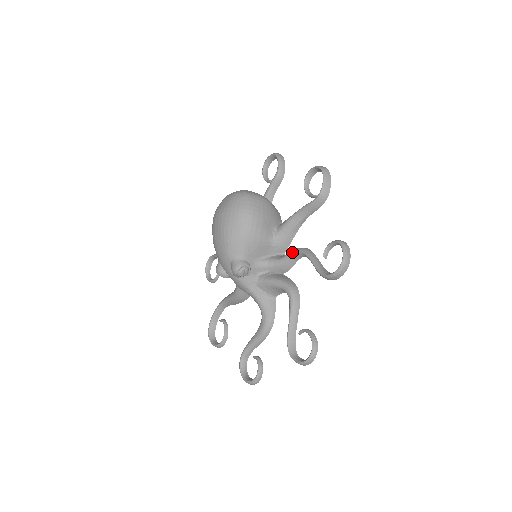
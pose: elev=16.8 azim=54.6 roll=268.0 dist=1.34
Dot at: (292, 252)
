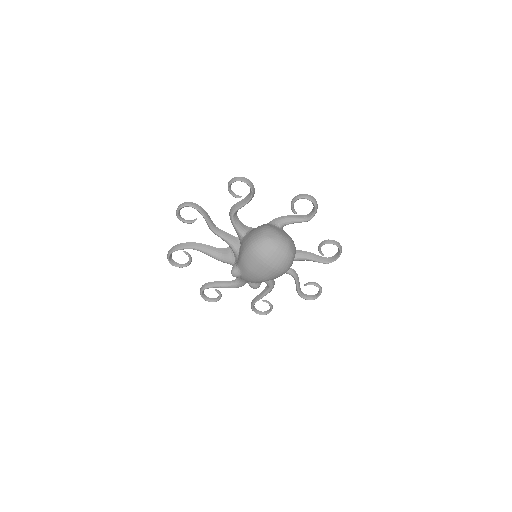
Dot at: (287, 272)
